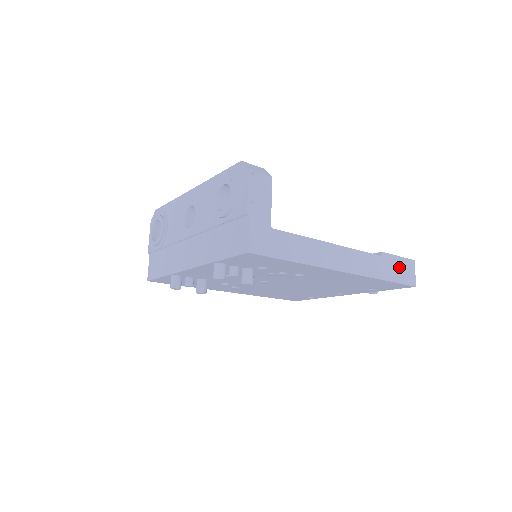
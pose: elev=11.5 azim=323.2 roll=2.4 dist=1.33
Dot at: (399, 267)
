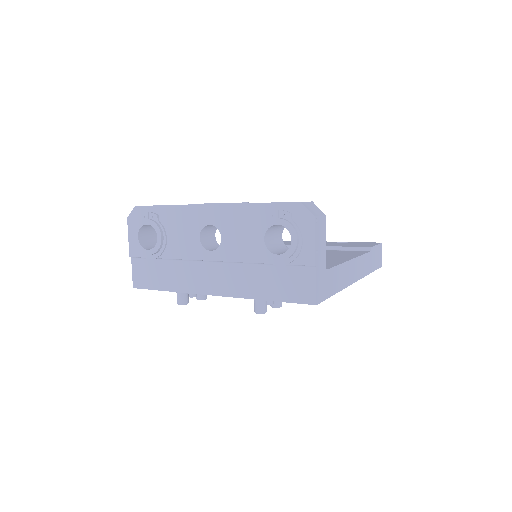
Dot at: (376, 255)
